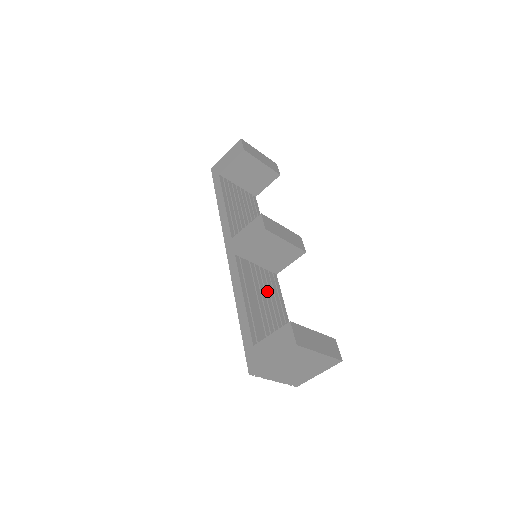
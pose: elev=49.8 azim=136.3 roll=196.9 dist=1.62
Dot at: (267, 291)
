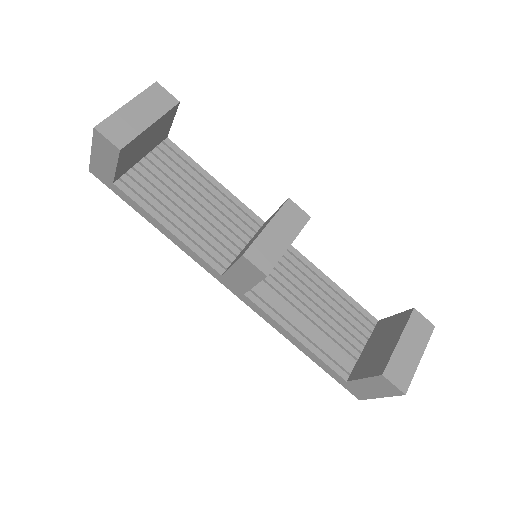
Dot at: (300, 285)
